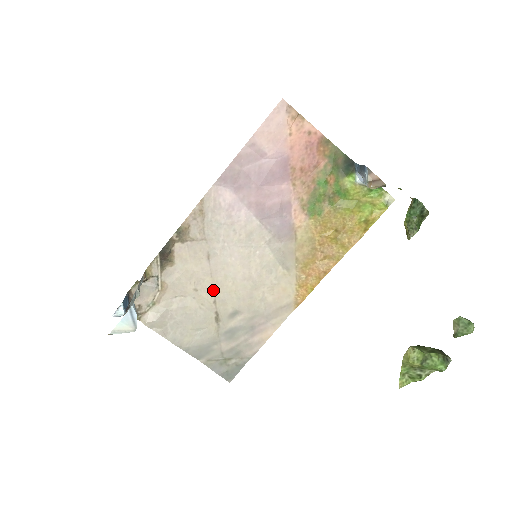
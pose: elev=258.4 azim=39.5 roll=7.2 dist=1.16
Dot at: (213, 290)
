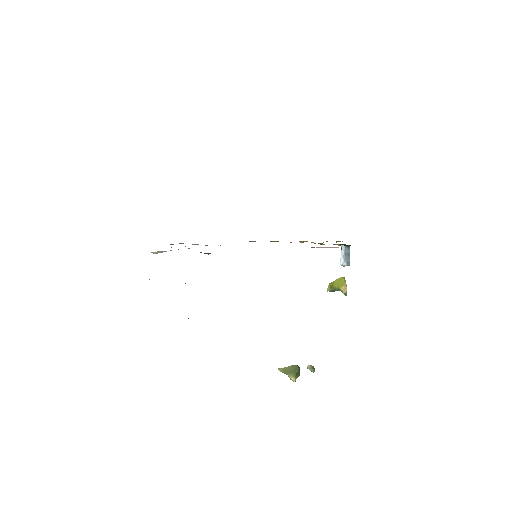
Dot at: occluded
